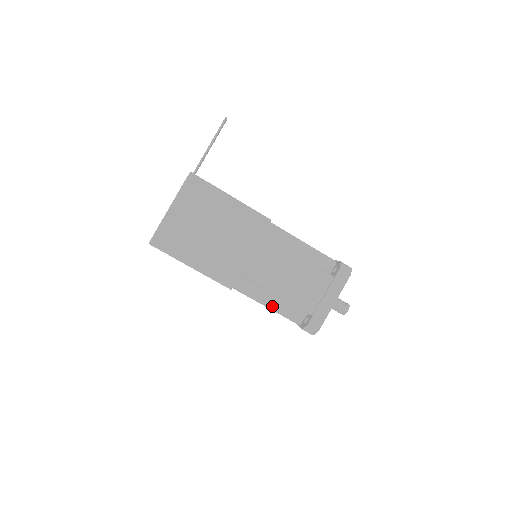
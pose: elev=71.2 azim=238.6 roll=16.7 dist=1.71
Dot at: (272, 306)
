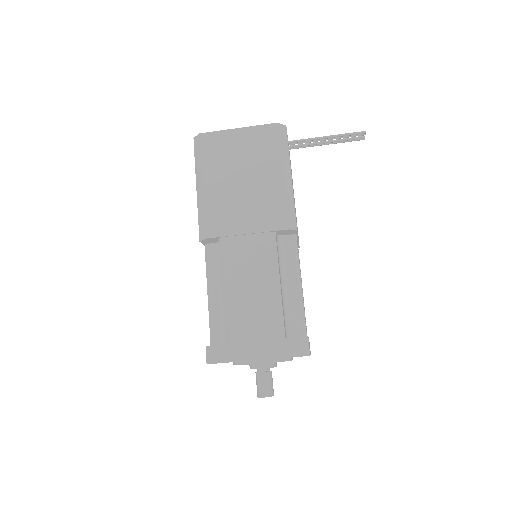
Dot at: (212, 299)
